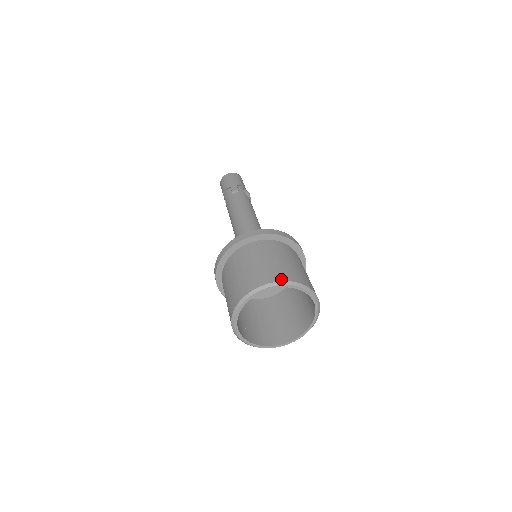
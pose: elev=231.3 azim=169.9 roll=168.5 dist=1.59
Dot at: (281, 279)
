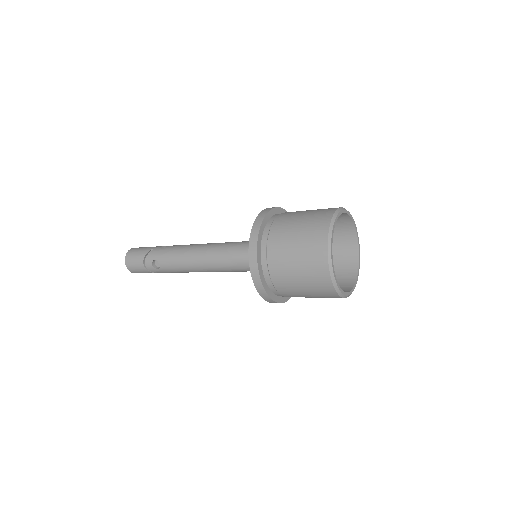
Dot at: occluded
